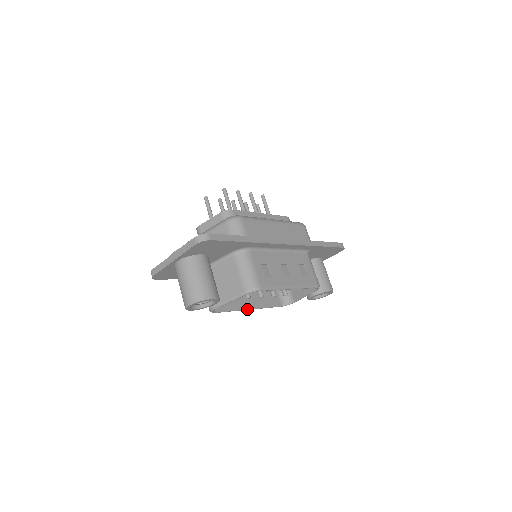
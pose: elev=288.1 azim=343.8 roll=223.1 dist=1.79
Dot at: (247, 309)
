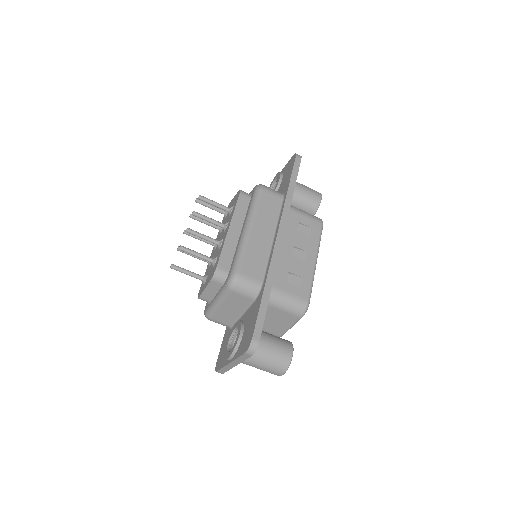
Dot at: occluded
